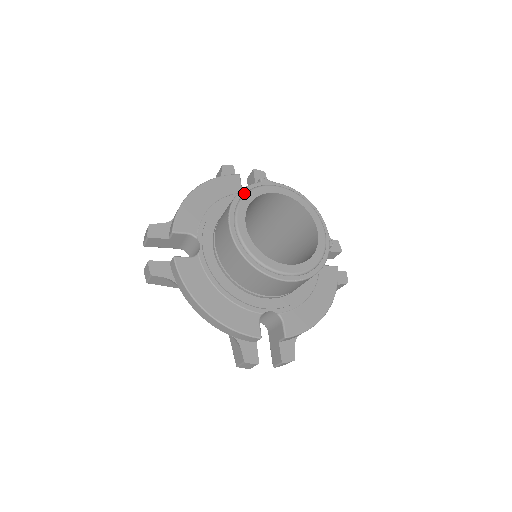
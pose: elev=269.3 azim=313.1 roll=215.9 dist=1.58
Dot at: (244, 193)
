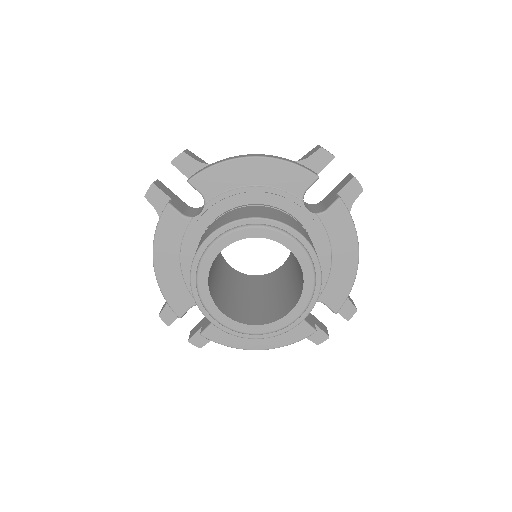
Dot at: (195, 283)
